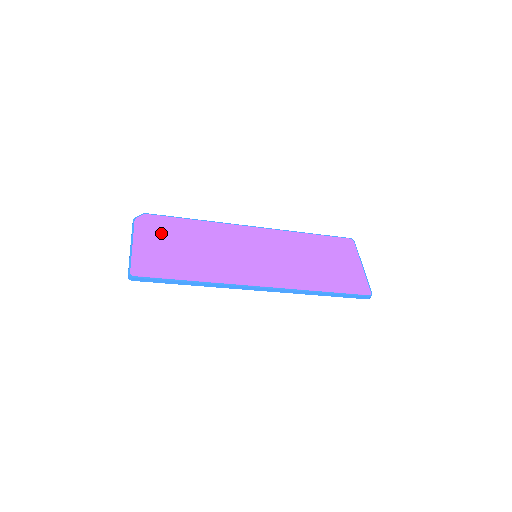
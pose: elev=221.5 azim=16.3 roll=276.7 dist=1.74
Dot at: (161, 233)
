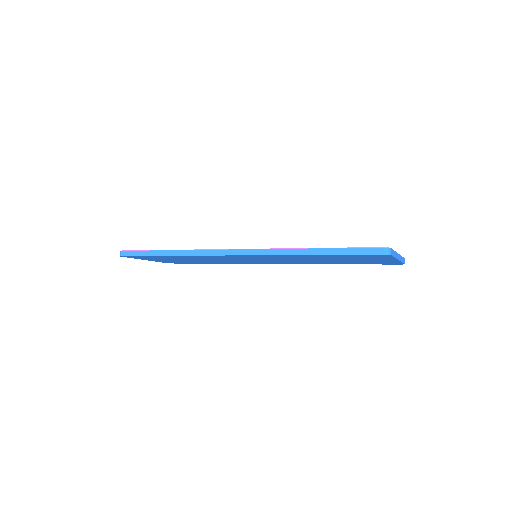
Dot at: occluded
